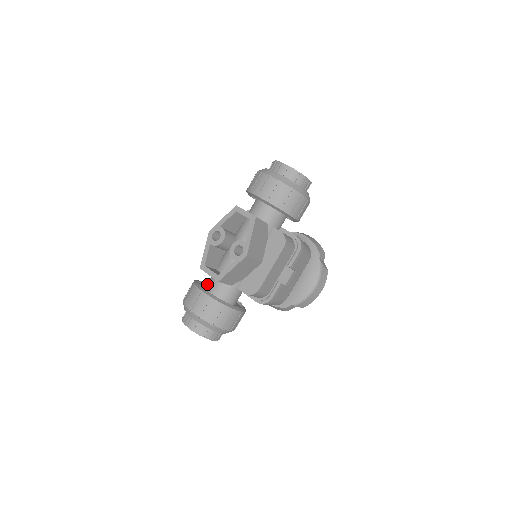
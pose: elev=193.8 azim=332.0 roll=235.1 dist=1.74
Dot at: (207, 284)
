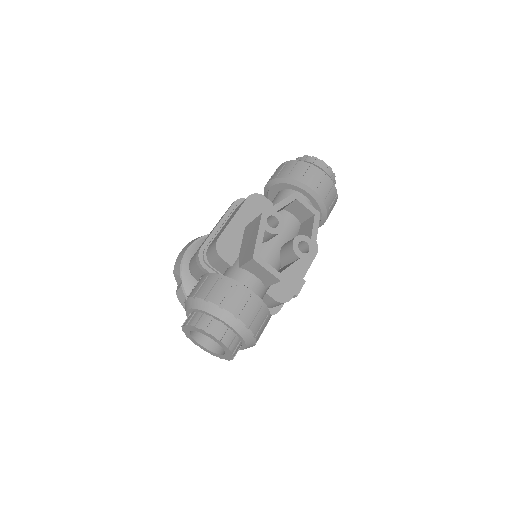
Dot at: occluded
